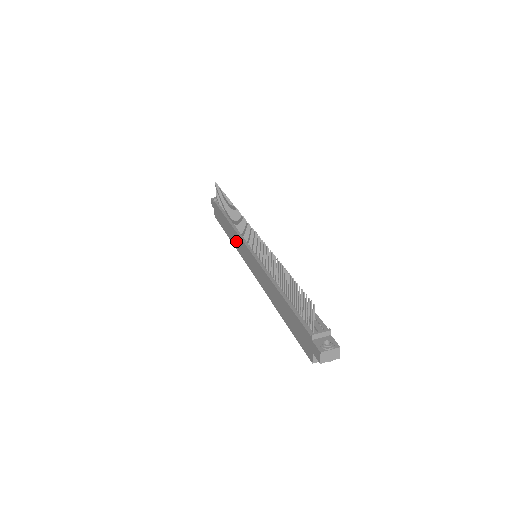
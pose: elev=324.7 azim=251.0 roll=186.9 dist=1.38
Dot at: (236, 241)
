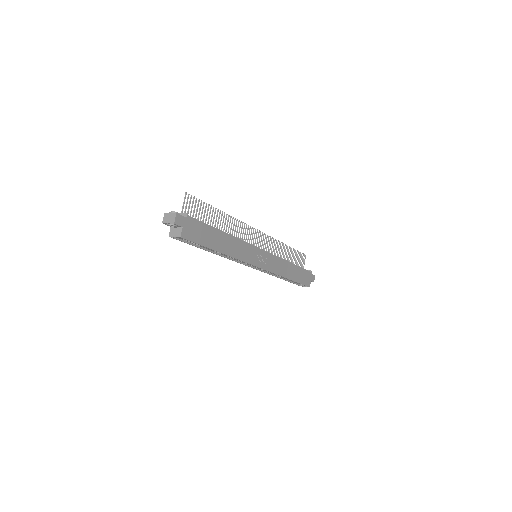
Dot at: occluded
